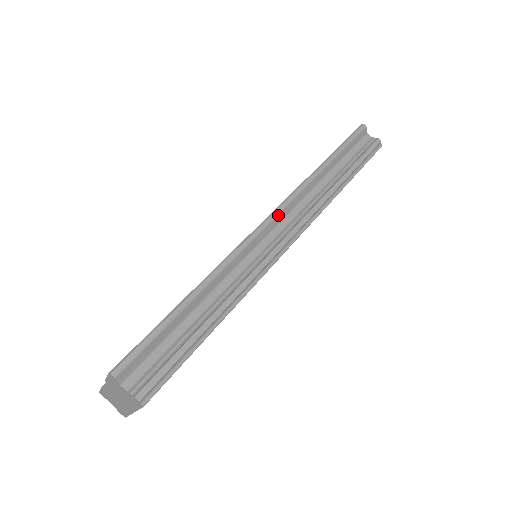
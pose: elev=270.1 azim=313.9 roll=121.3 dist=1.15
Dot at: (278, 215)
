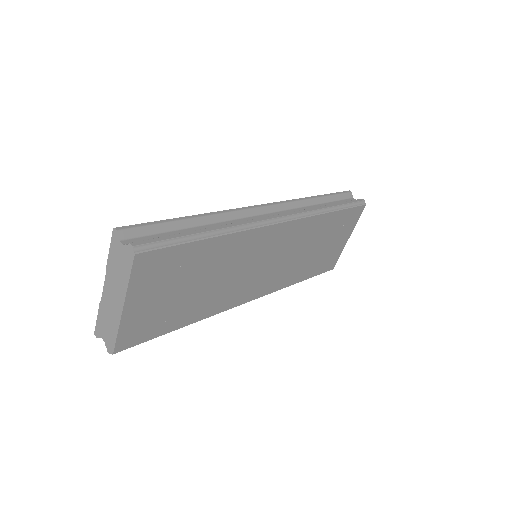
Dot at: (272, 206)
